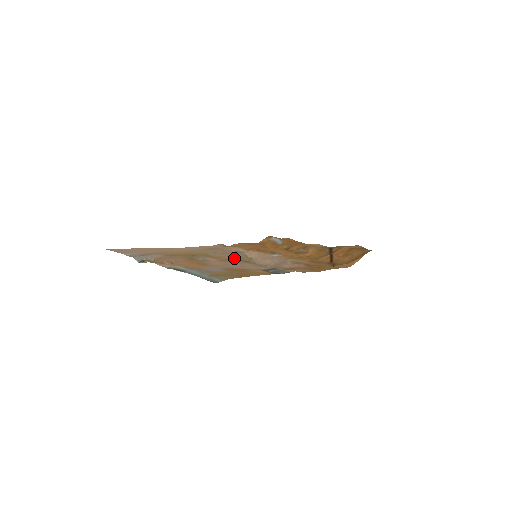
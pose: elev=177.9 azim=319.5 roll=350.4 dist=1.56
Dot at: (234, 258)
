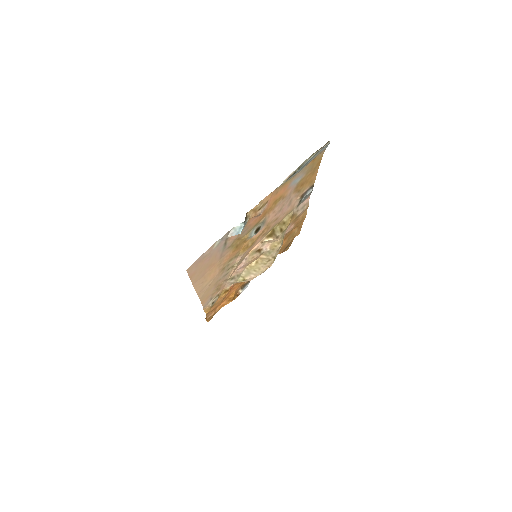
Dot at: (261, 238)
